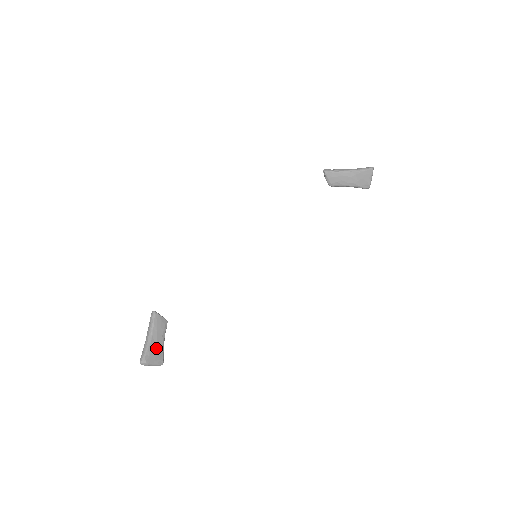
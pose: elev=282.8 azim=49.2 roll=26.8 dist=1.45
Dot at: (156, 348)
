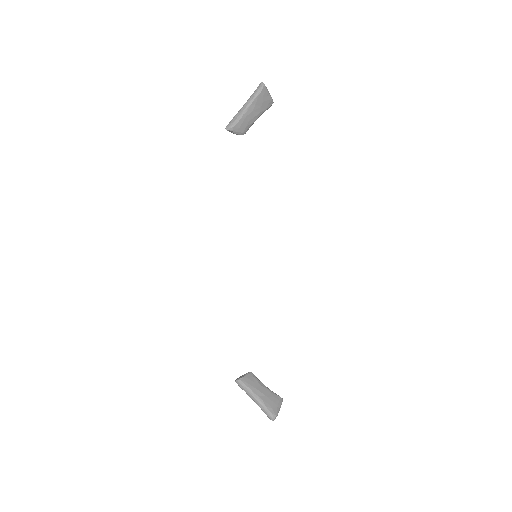
Dot at: (268, 398)
